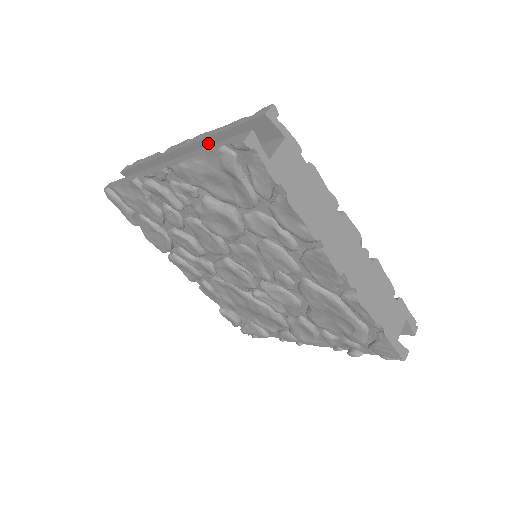
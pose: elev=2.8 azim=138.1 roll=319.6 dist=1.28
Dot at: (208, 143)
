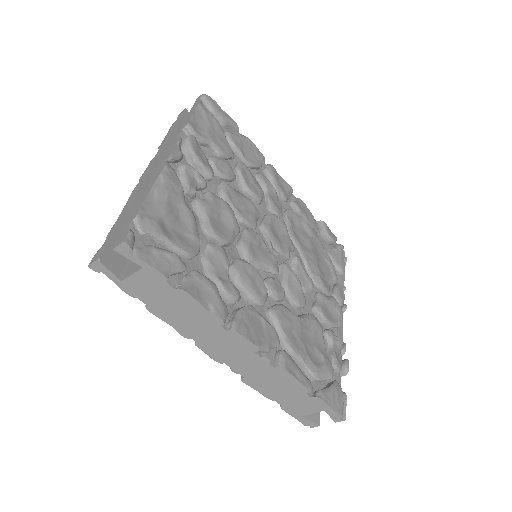
Dot at: occluded
